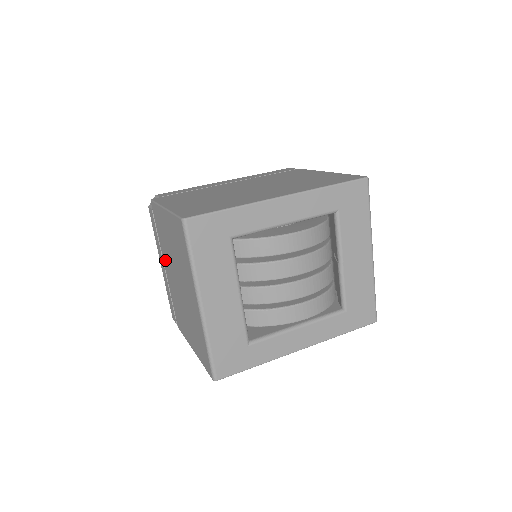
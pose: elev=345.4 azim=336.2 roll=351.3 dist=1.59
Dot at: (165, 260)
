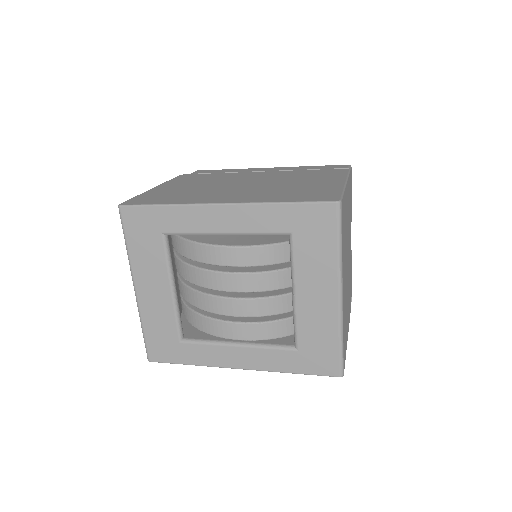
Dot at: occluded
